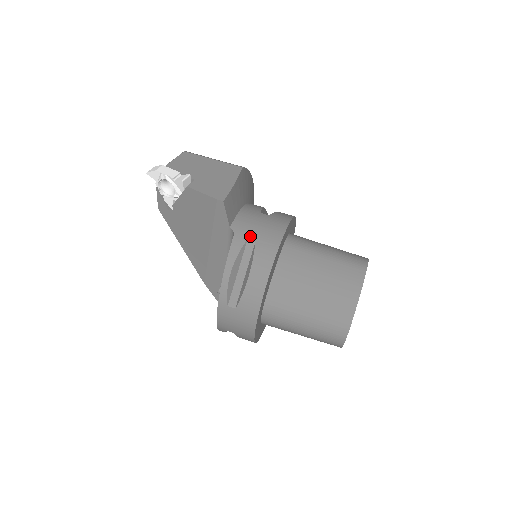
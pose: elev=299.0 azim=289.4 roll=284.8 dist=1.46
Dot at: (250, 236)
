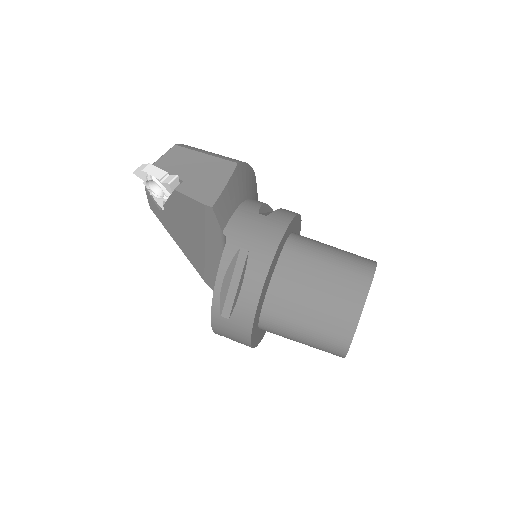
Dot at: (244, 243)
